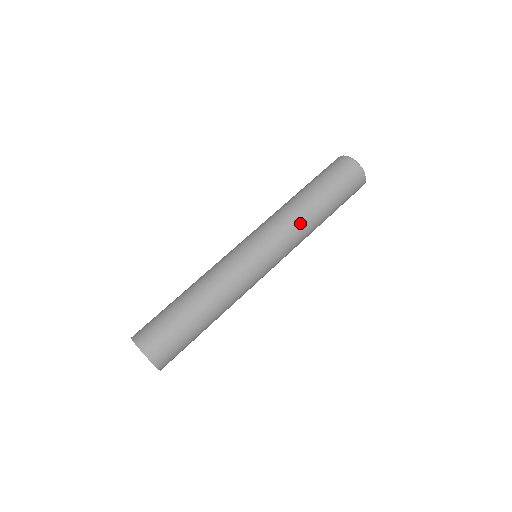
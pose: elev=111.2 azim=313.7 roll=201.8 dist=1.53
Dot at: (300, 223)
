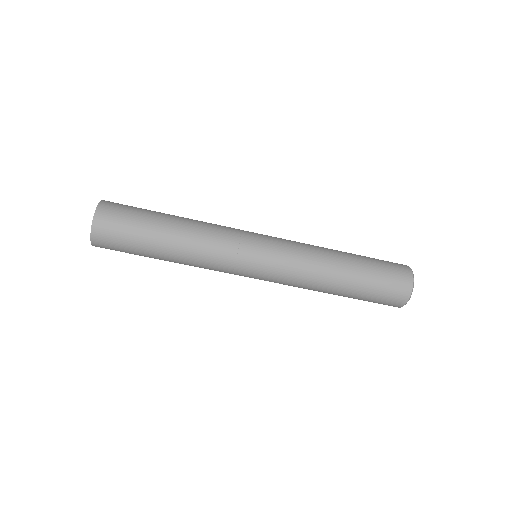
Dot at: (314, 272)
